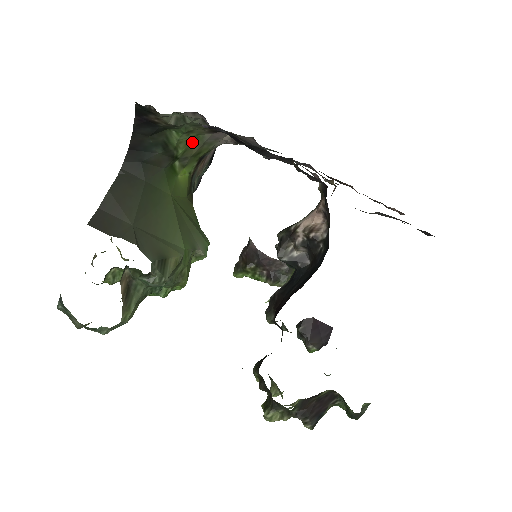
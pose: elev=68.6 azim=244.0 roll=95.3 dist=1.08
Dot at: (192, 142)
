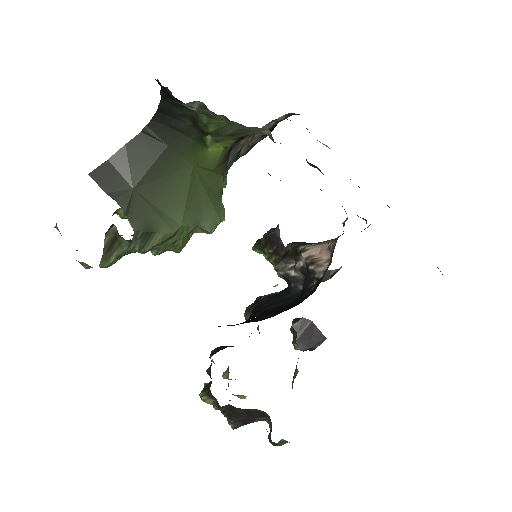
Dot at: (226, 125)
